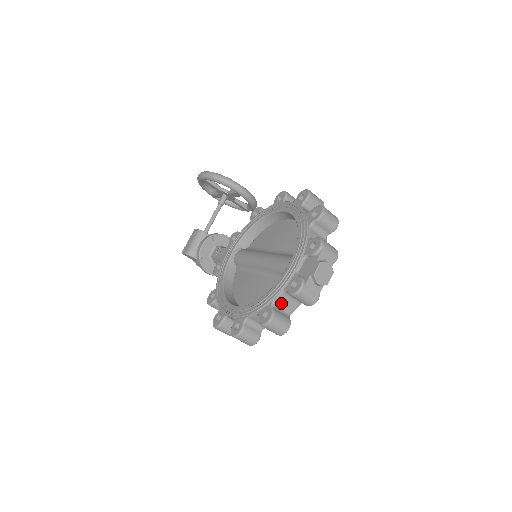
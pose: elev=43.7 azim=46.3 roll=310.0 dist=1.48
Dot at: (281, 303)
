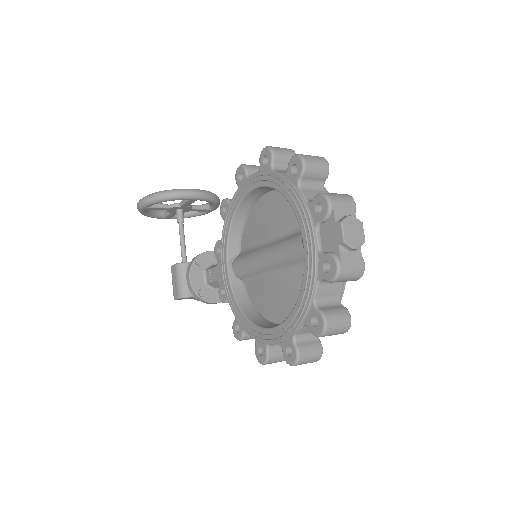
Dot at: (323, 296)
